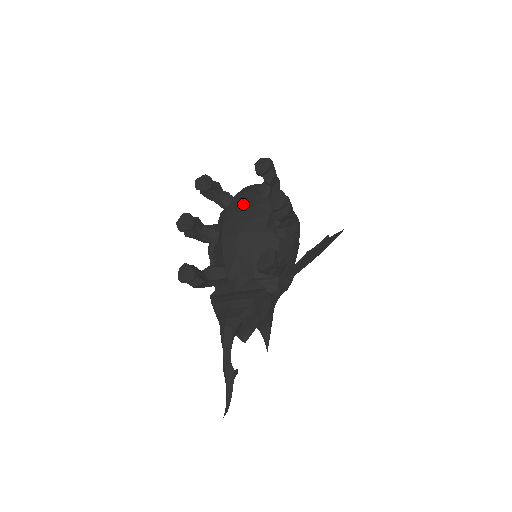
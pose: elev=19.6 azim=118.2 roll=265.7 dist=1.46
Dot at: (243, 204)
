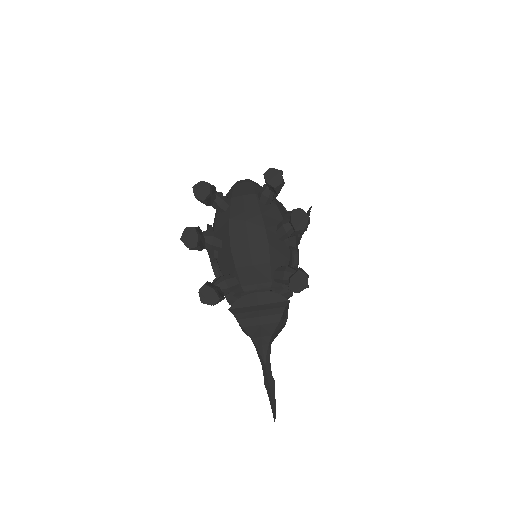
Dot at: (247, 211)
